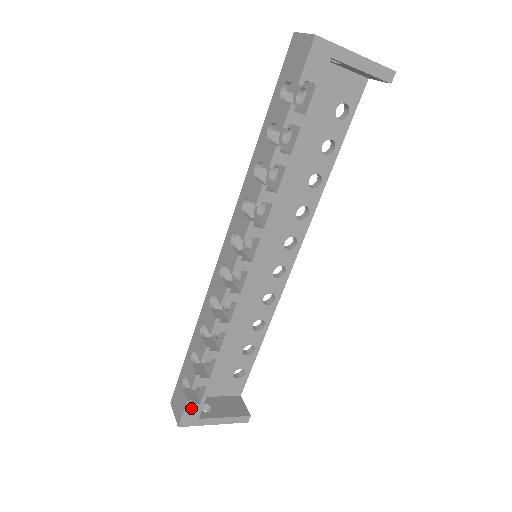
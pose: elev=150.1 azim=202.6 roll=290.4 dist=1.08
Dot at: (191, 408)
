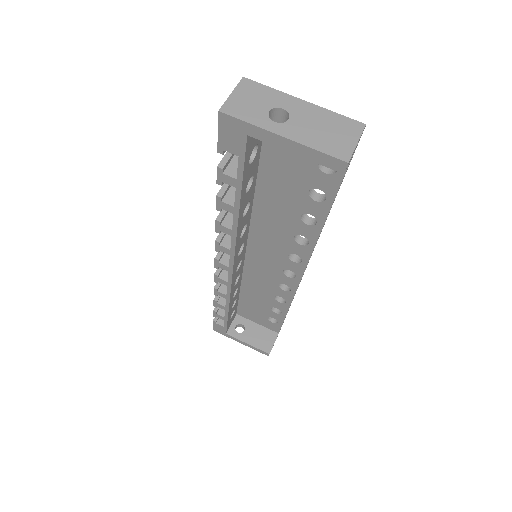
Dot at: (218, 325)
